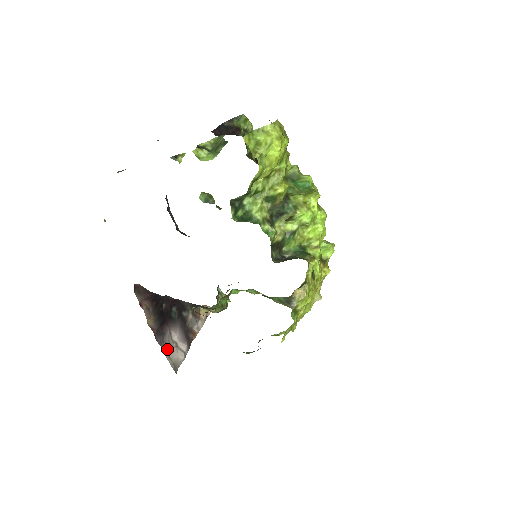
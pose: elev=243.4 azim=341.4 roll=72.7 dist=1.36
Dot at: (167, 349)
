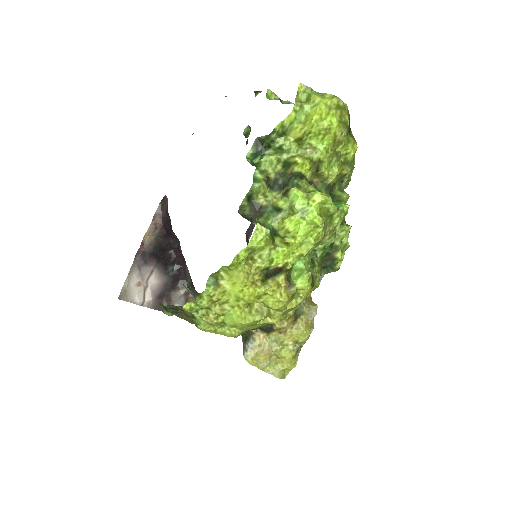
Dot at: (136, 276)
